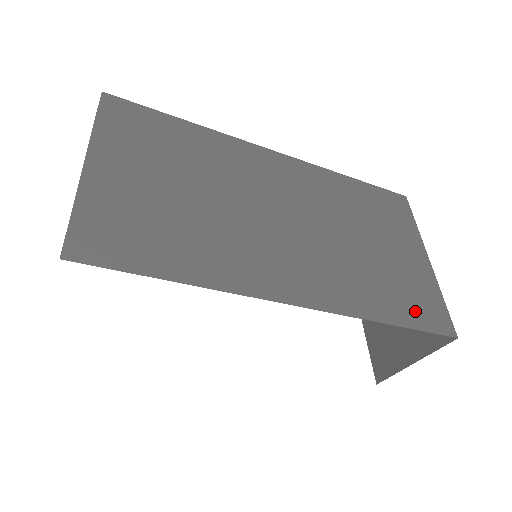
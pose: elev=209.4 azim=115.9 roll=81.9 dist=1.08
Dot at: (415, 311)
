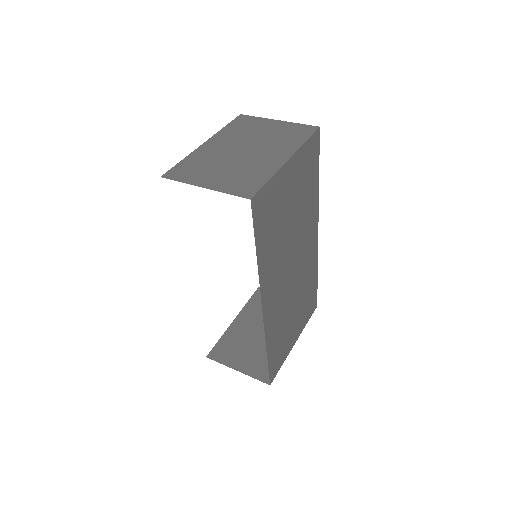
Dot at: (275, 358)
